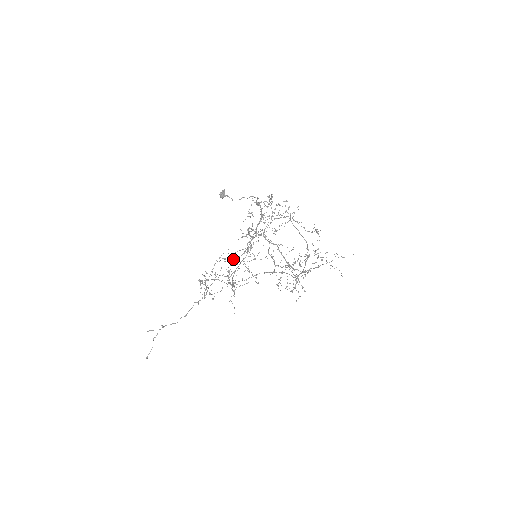
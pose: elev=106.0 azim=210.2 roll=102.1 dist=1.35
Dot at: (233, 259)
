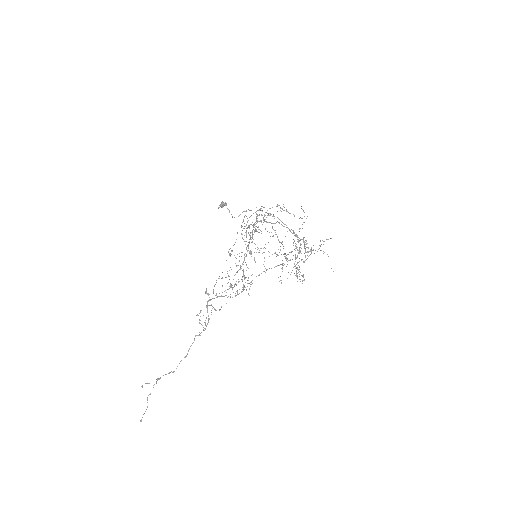
Dot at: occluded
